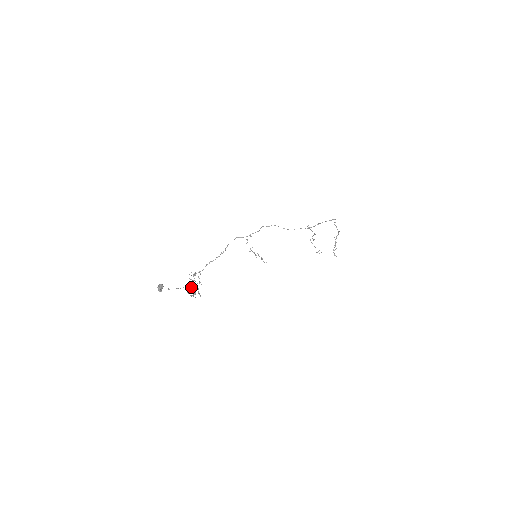
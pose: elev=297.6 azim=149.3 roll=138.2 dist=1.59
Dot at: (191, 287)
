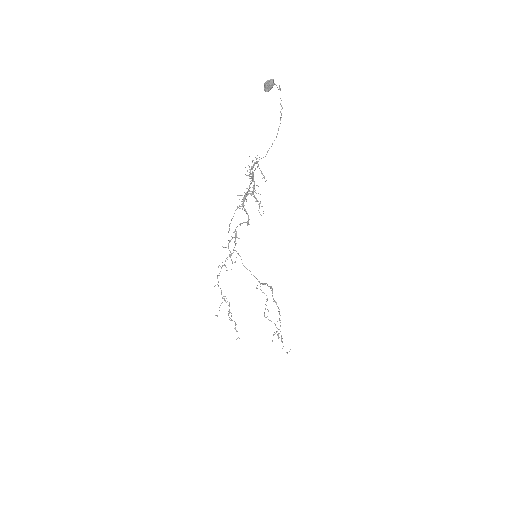
Dot at: occluded
